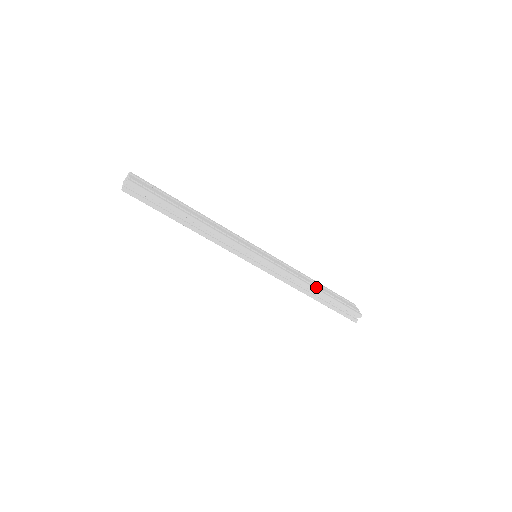
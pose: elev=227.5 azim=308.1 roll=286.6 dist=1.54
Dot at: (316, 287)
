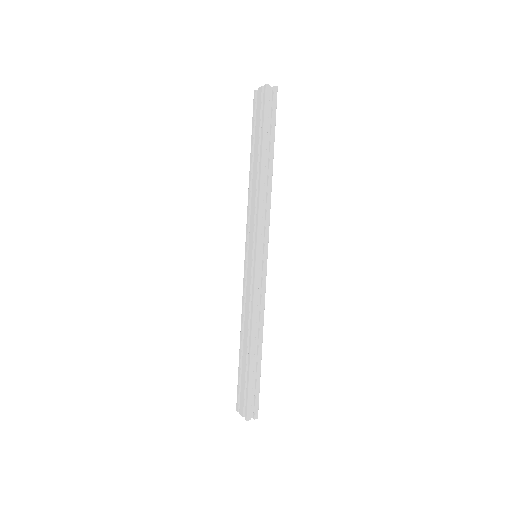
Dot at: occluded
